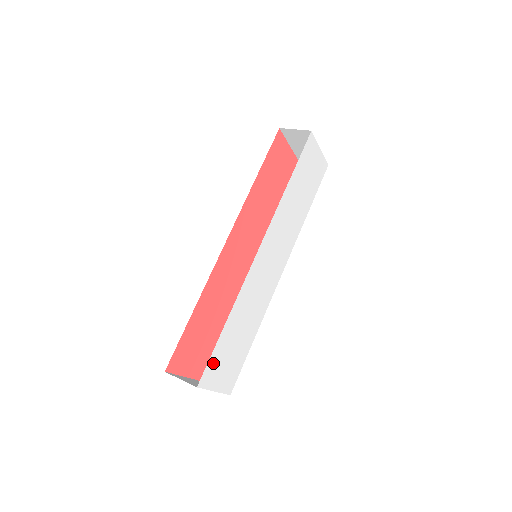
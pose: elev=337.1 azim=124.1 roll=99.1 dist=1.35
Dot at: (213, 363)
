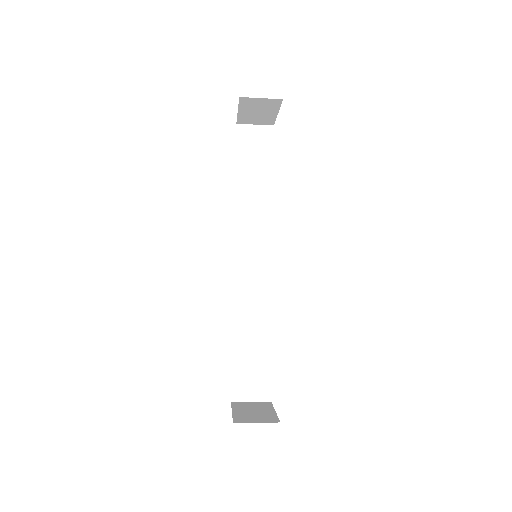
Dot at: occluded
